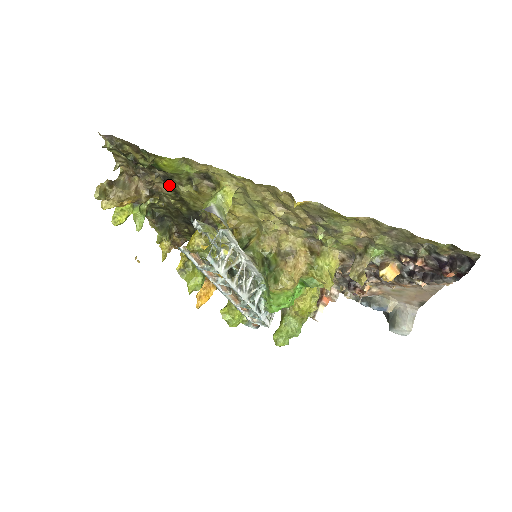
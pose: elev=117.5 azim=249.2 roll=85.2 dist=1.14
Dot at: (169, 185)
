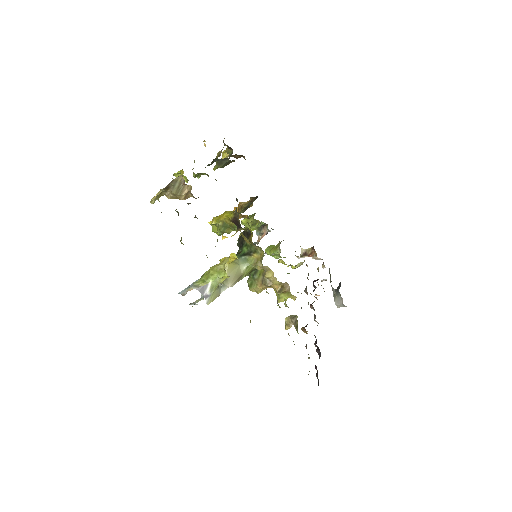
Dot at: occluded
